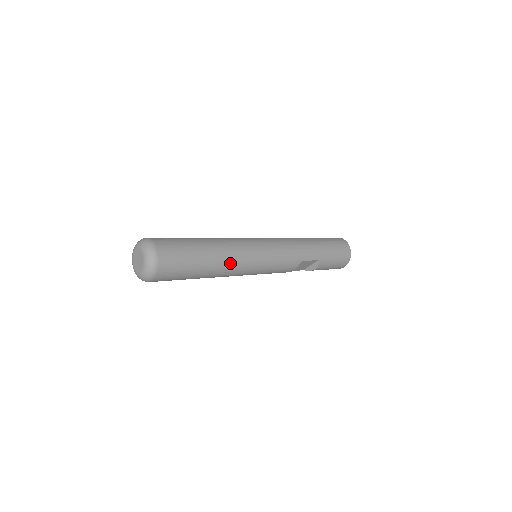
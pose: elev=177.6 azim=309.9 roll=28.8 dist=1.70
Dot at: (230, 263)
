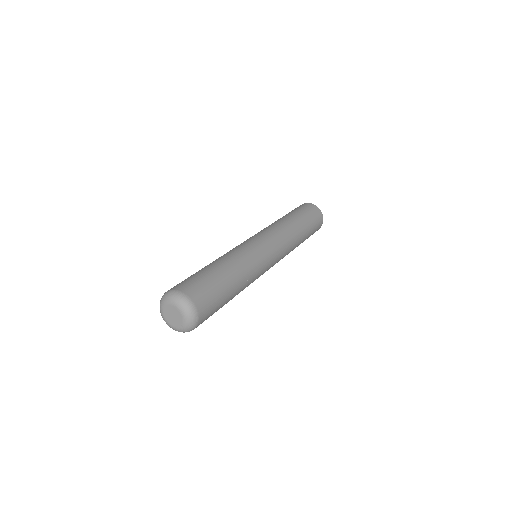
Dot at: occluded
